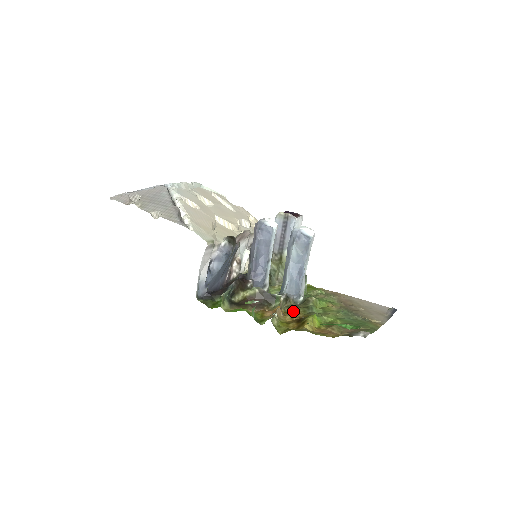
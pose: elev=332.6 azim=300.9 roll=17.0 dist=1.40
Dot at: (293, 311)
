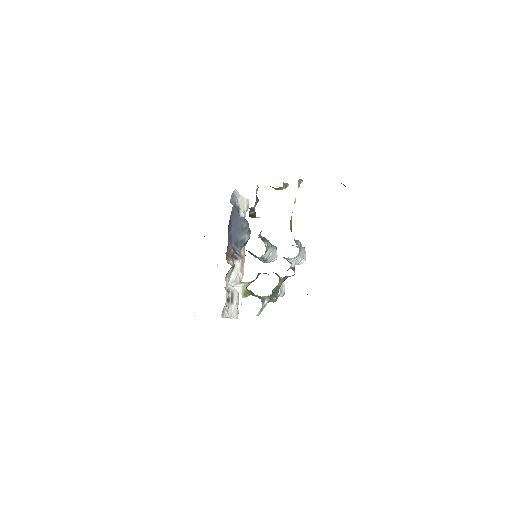
Dot at: occluded
